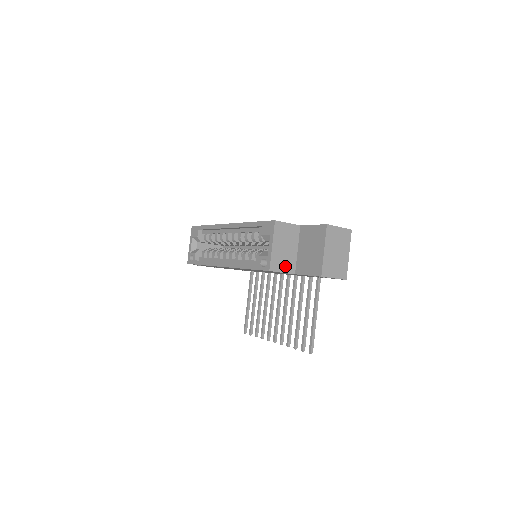
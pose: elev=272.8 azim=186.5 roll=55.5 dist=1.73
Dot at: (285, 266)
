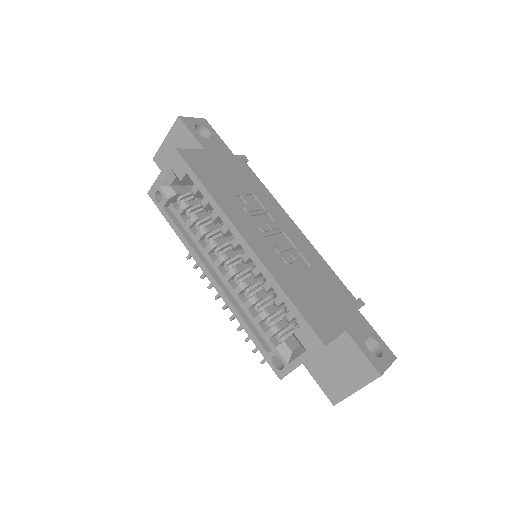
Dot at: occluded
